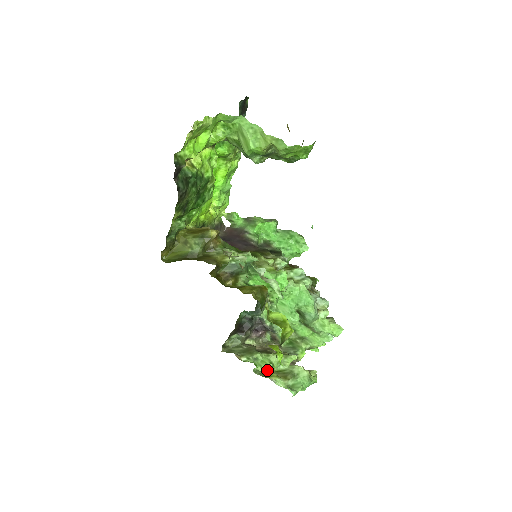
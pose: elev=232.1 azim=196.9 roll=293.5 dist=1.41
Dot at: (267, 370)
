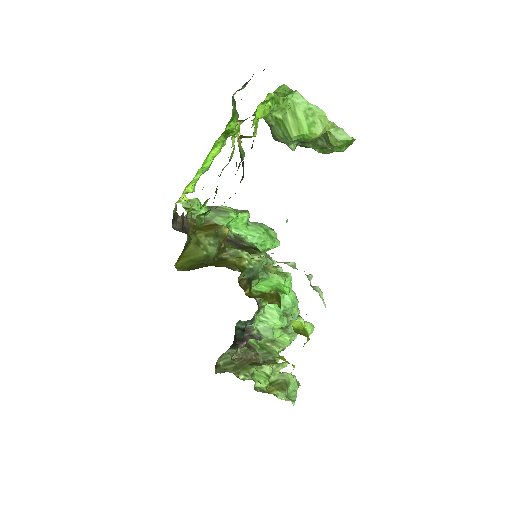
Dot at: (267, 385)
